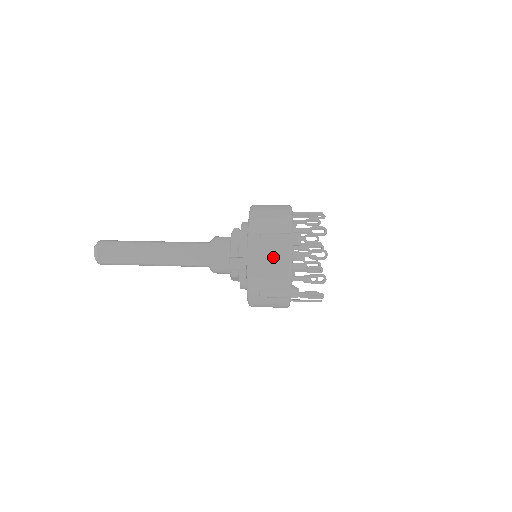
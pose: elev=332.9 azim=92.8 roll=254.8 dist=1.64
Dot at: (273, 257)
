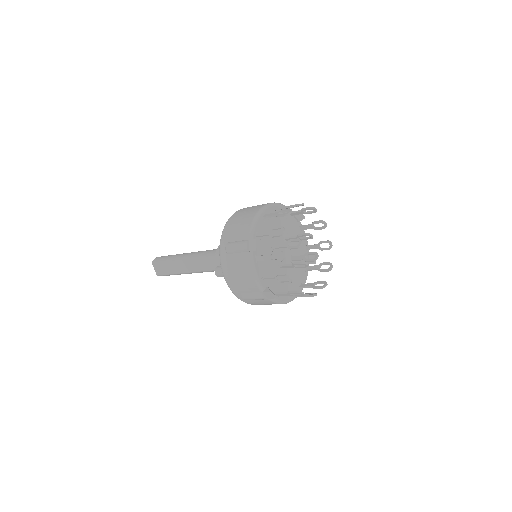
Dot at: (237, 265)
